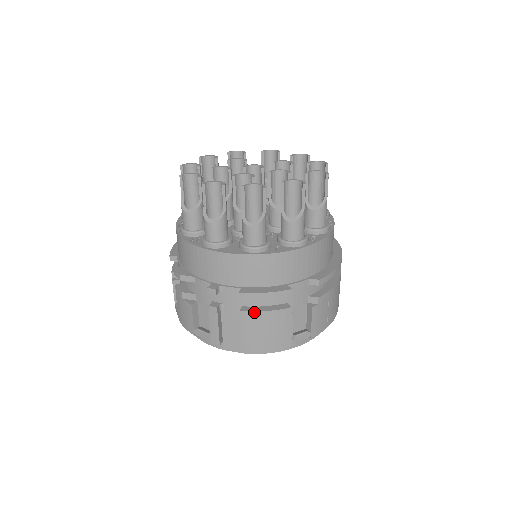
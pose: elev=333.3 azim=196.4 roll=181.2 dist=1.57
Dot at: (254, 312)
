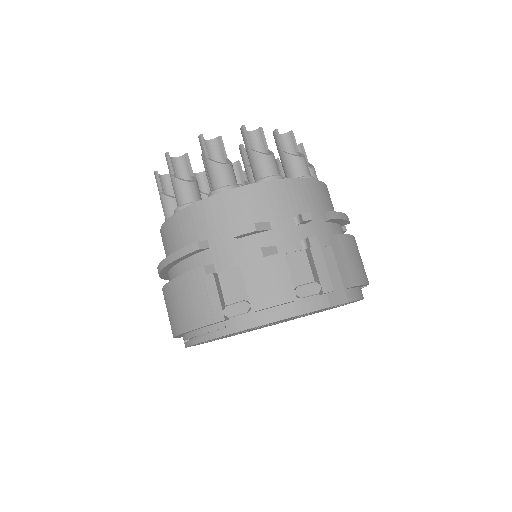
Dot at: (344, 235)
